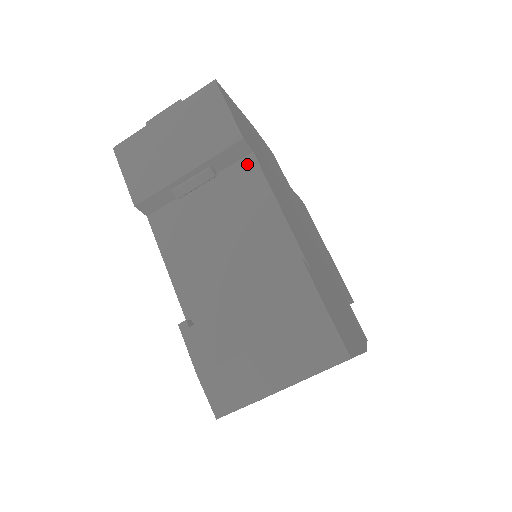
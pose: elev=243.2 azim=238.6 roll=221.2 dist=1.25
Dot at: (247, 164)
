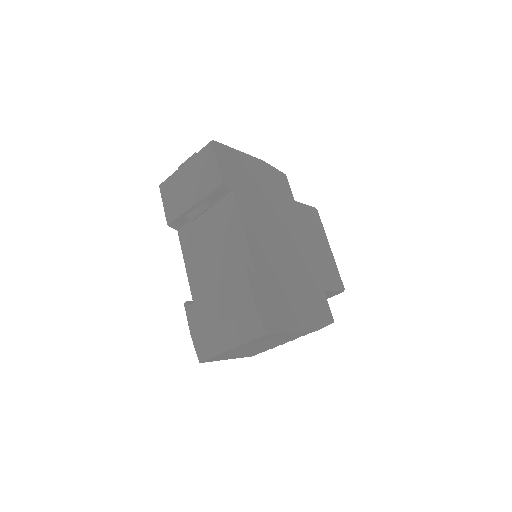
Dot at: (229, 199)
